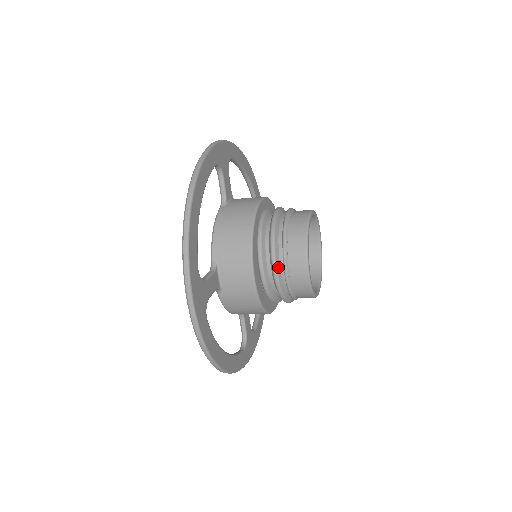
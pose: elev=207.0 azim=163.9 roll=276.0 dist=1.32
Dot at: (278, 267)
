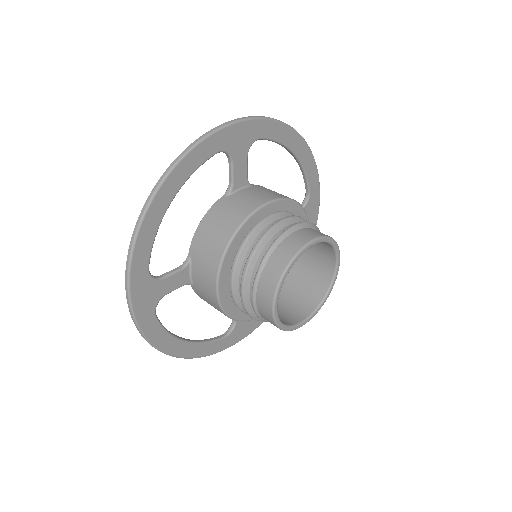
Dot at: (246, 291)
